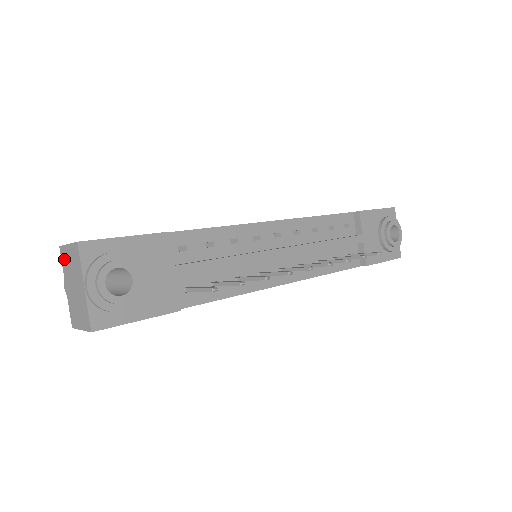
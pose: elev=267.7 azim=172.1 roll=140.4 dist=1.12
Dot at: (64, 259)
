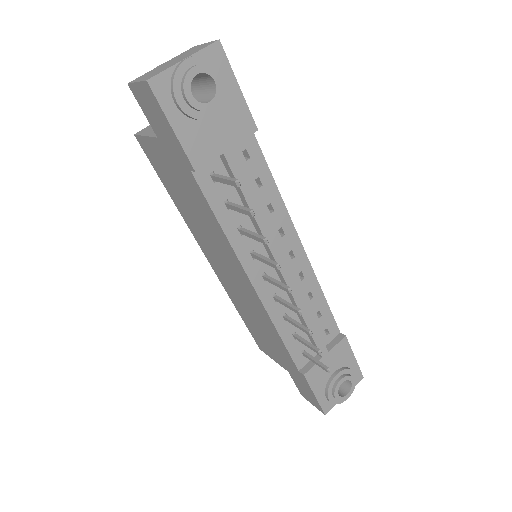
Dot at: (188, 51)
